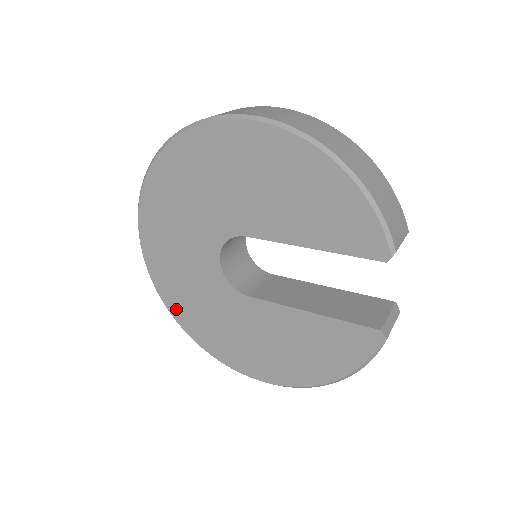
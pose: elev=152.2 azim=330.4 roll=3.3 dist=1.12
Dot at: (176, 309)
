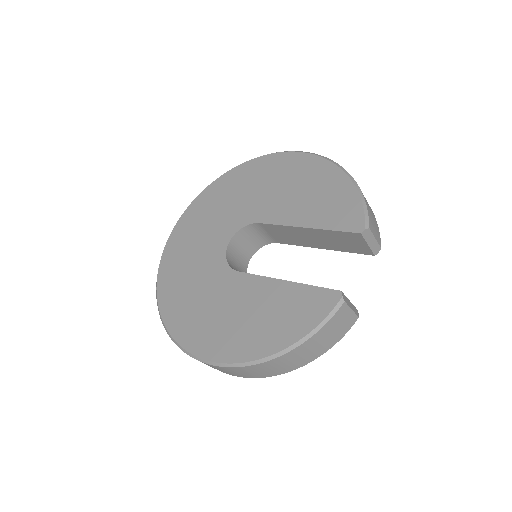
Dot at: (165, 290)
